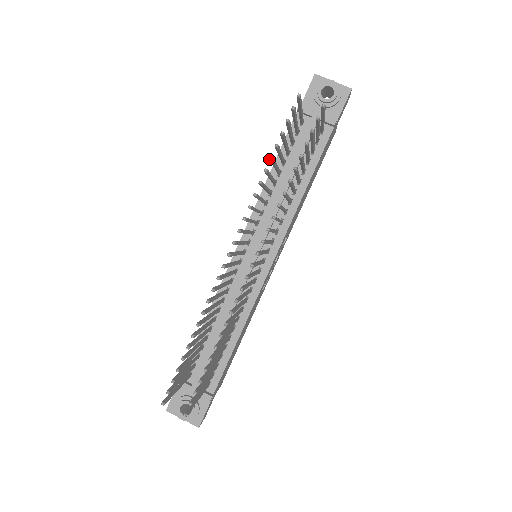
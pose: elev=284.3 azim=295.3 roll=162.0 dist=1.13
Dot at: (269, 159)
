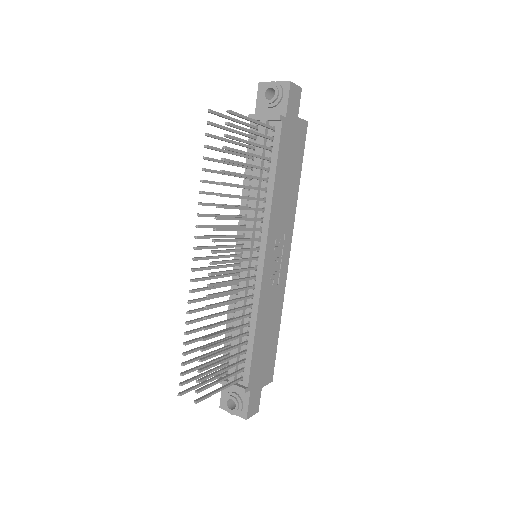
Dot at: occluded
